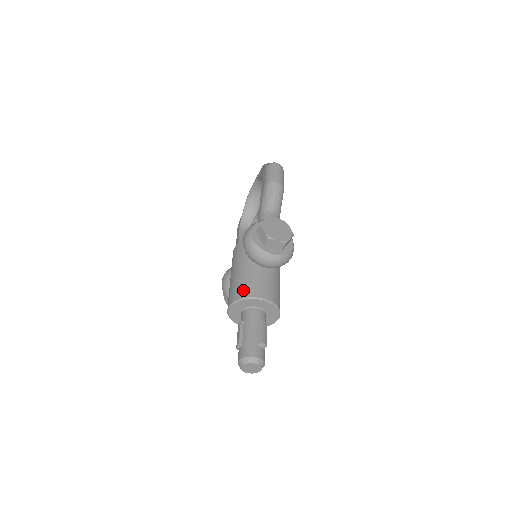
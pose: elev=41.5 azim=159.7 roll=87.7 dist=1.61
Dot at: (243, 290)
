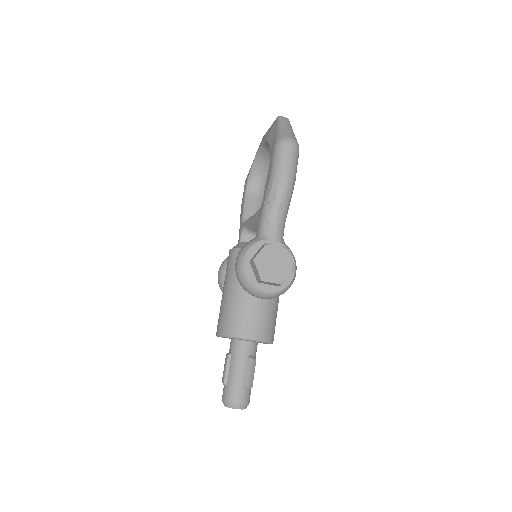
Dot at: (231, 325)
